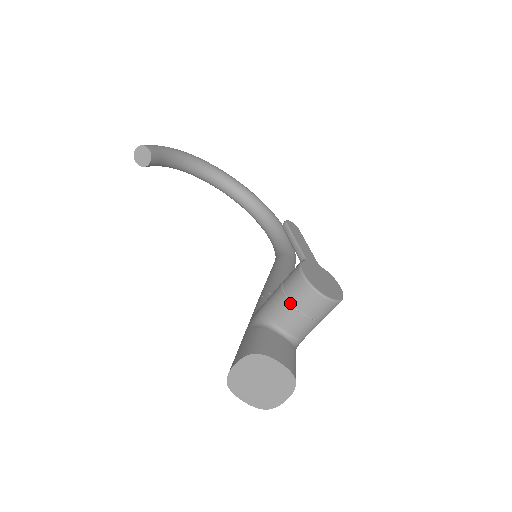
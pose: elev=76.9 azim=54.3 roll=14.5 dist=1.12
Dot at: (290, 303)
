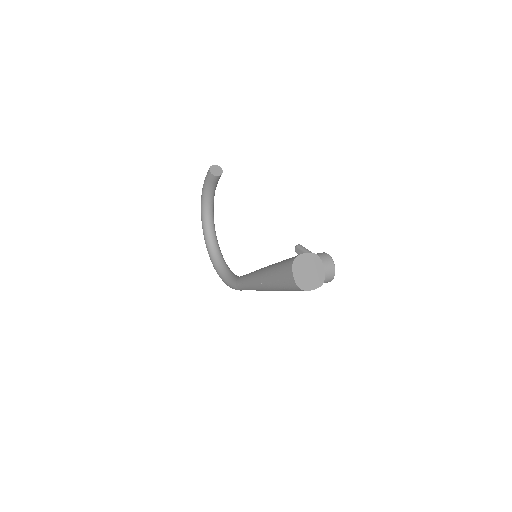
Dot at: occluded
